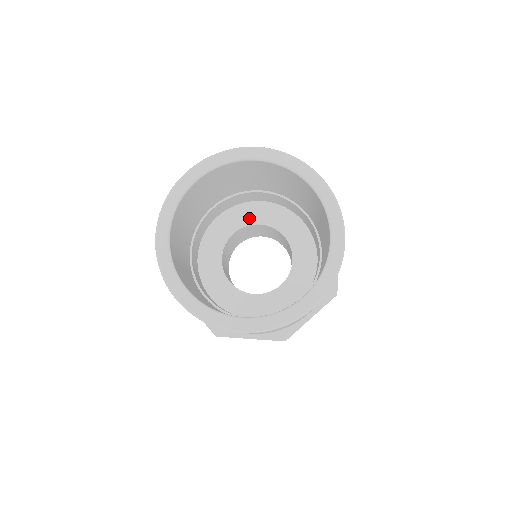
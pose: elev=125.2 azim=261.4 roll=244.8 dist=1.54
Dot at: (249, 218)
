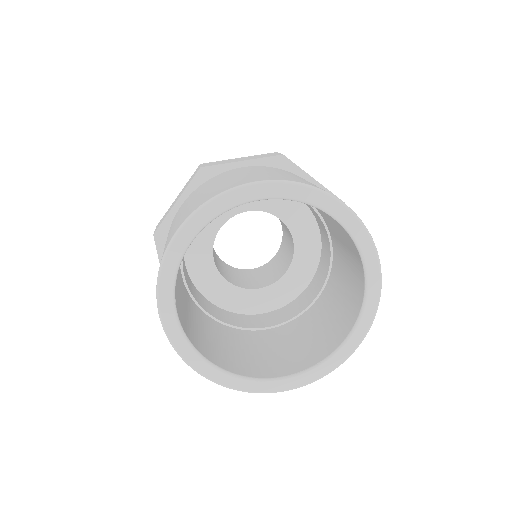
Dot at: occluded
